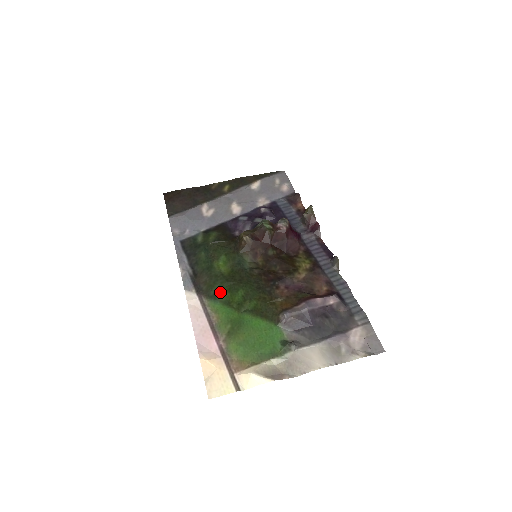
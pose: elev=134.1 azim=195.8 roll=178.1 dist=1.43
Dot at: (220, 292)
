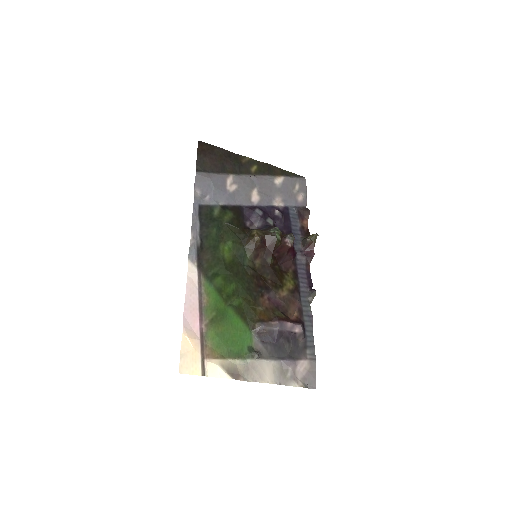
Dot at: (217, 277)
